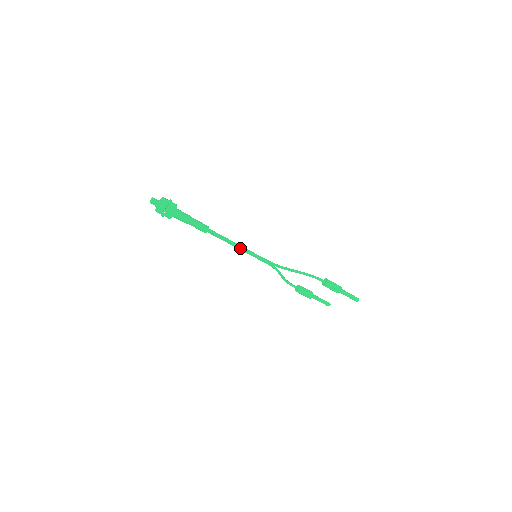
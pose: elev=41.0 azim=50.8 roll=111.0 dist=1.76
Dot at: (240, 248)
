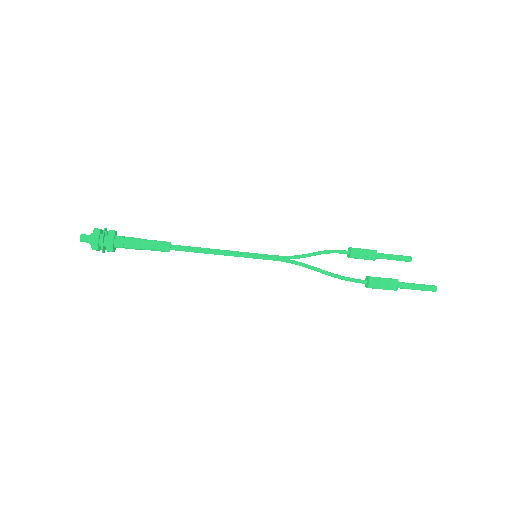
Dot at: (227, 255)
